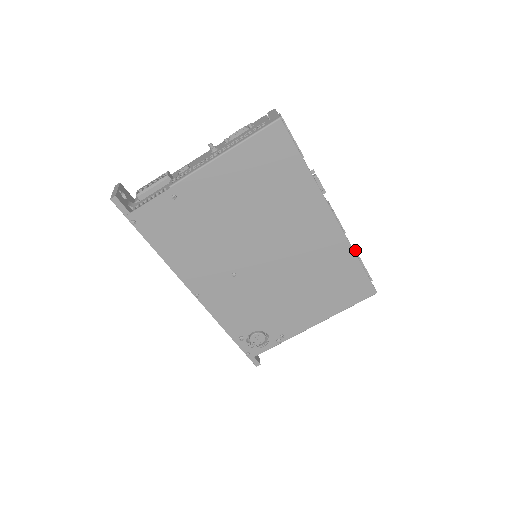
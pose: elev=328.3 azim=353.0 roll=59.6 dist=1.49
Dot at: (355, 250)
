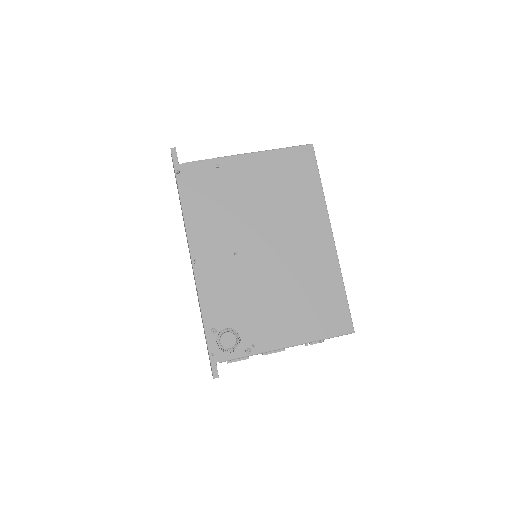
Dot at: occluded
